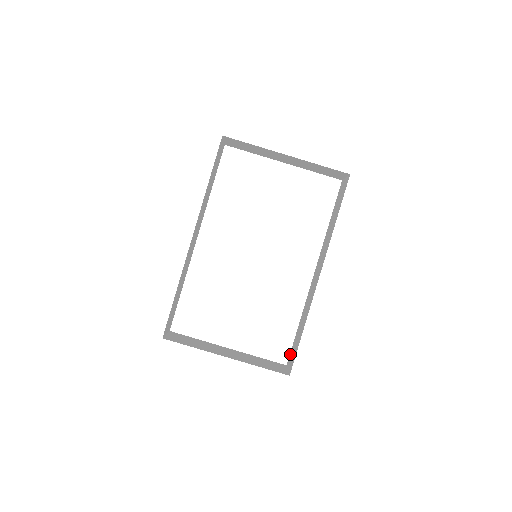
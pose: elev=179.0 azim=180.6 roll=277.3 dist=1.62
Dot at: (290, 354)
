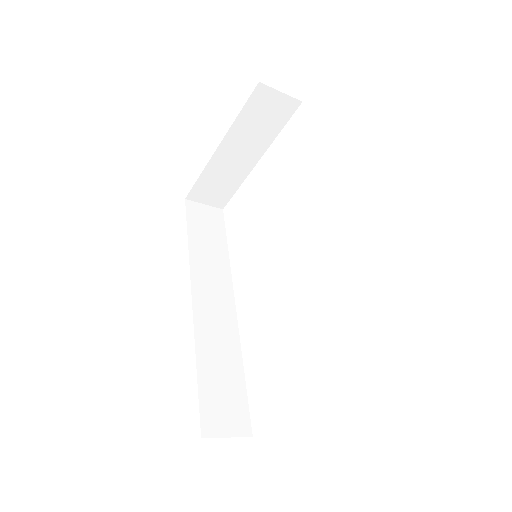
Dot at: occluded
